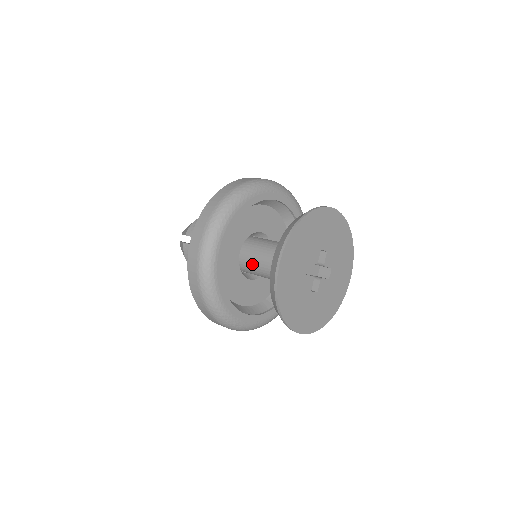
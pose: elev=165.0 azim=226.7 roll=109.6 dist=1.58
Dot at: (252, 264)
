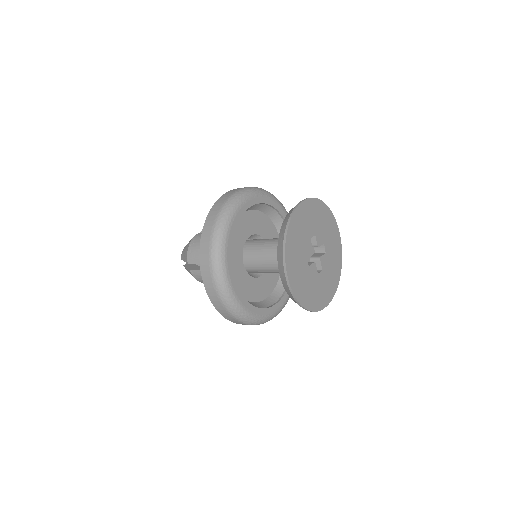
Dot at: (258, 269)
